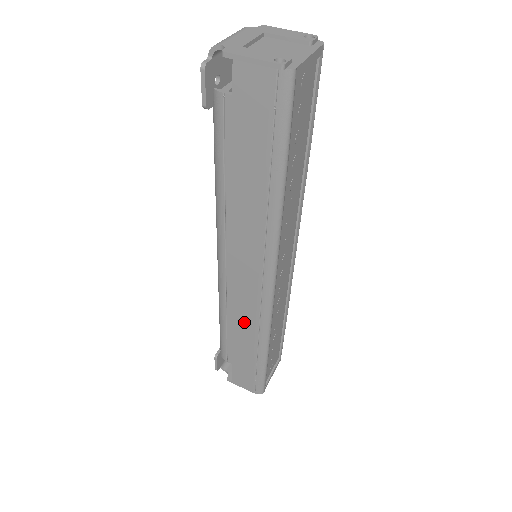
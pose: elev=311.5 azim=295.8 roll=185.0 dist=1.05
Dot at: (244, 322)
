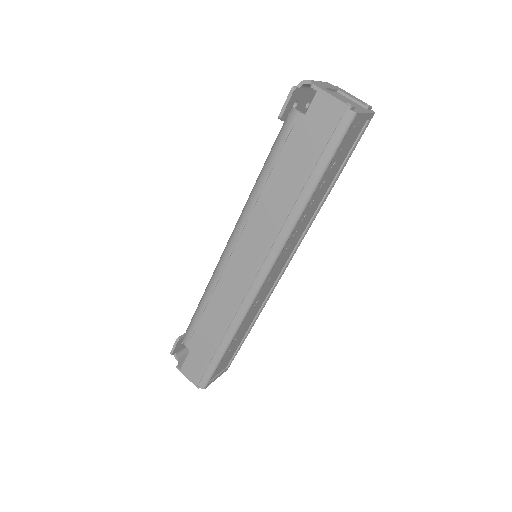
Dot at: (223, 308)
